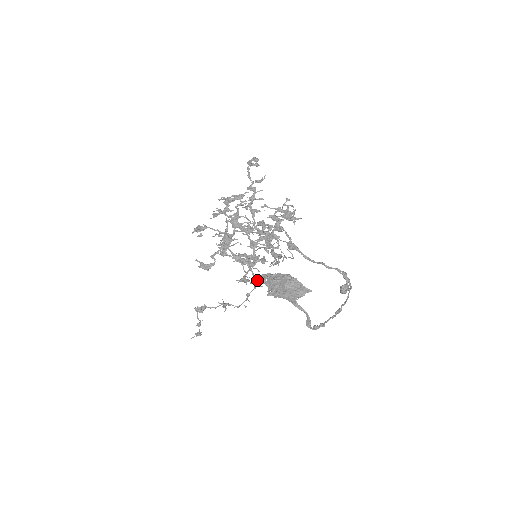
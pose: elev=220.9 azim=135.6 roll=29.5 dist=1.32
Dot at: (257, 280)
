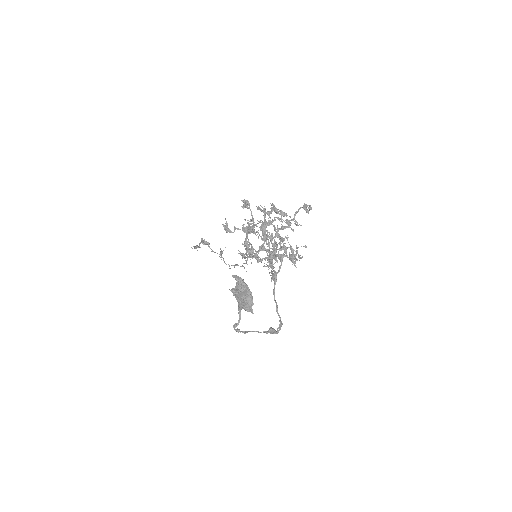
Dot at: (234, 276)
